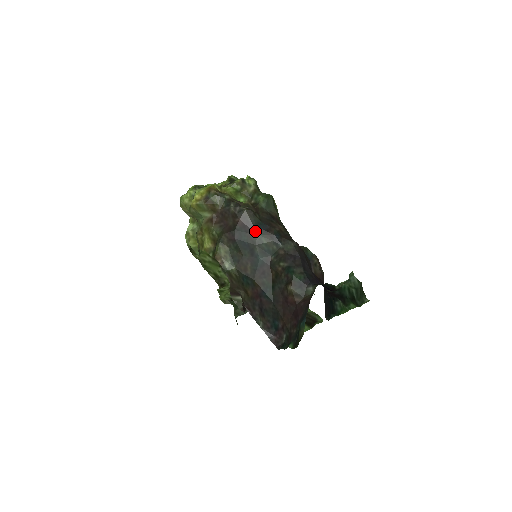
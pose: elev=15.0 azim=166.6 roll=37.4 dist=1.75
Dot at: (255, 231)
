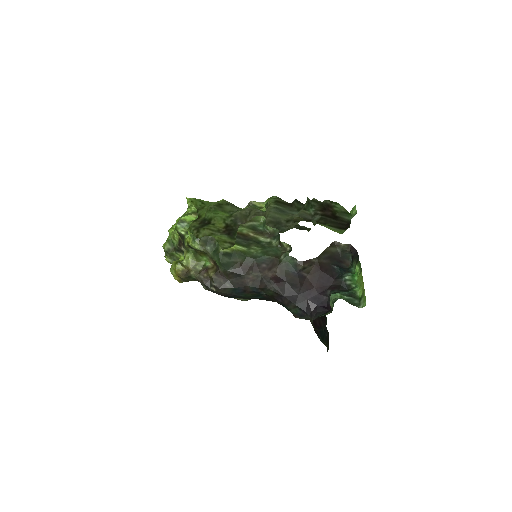
Dot at: (237, 296)
